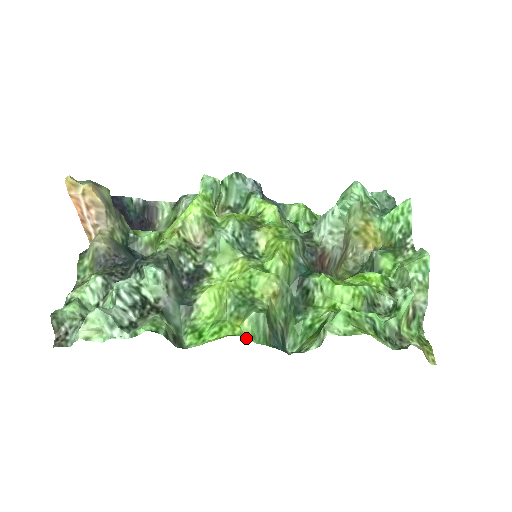
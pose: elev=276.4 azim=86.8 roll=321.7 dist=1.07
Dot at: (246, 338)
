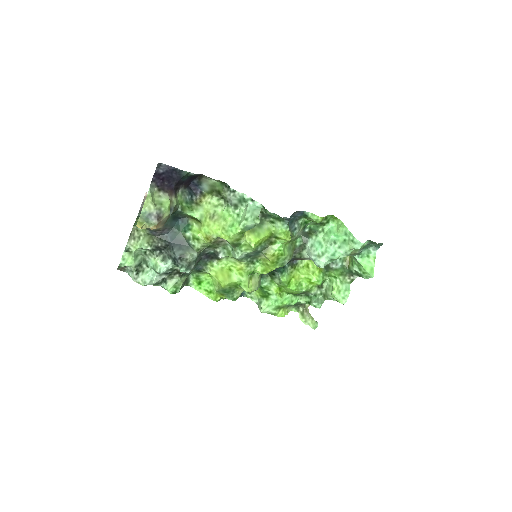
Dot at: occluded
